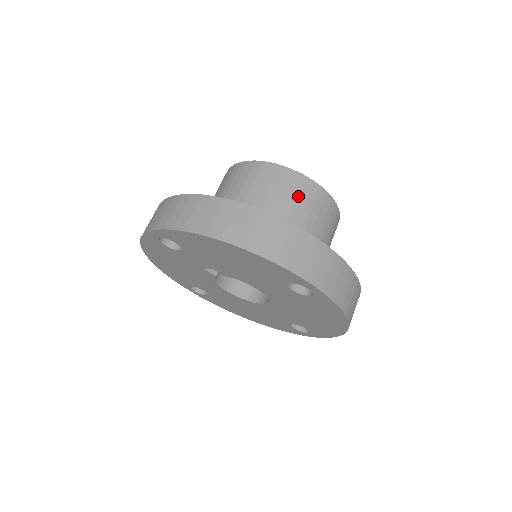
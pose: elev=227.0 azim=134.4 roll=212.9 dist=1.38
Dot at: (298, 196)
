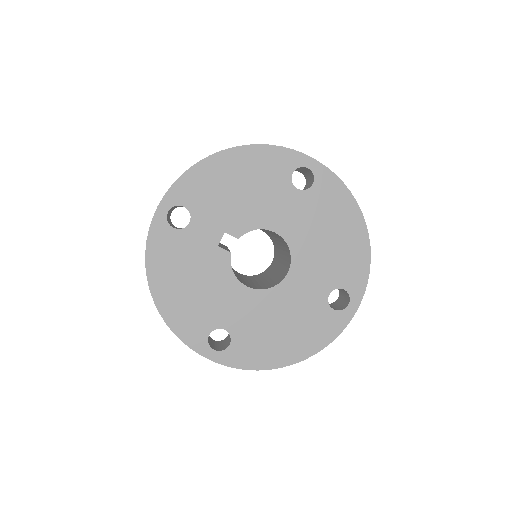
Dot at: occluded
